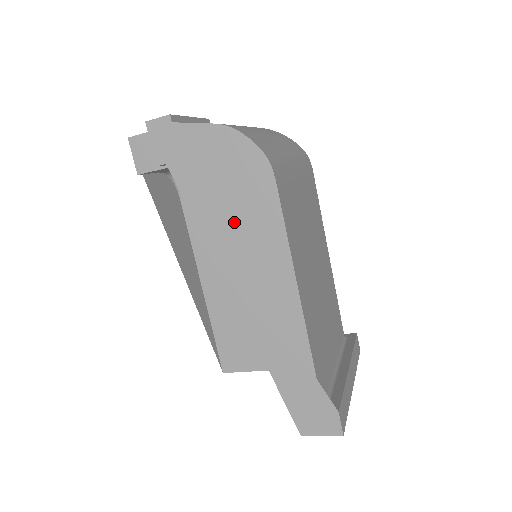
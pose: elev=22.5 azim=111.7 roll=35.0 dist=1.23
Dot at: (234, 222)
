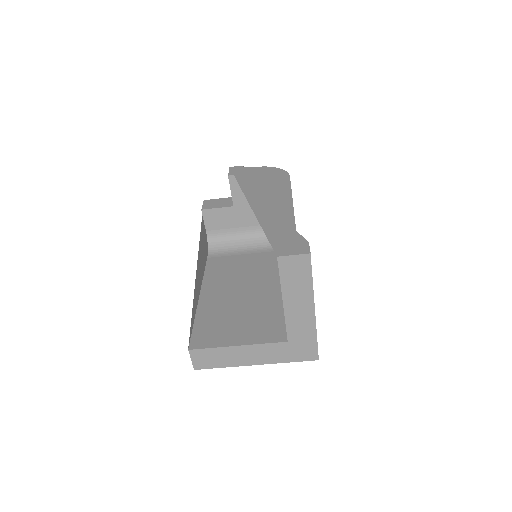
Dot at: (263, 186)
